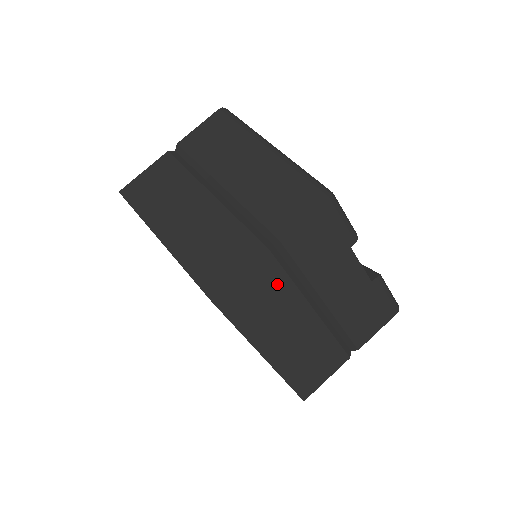
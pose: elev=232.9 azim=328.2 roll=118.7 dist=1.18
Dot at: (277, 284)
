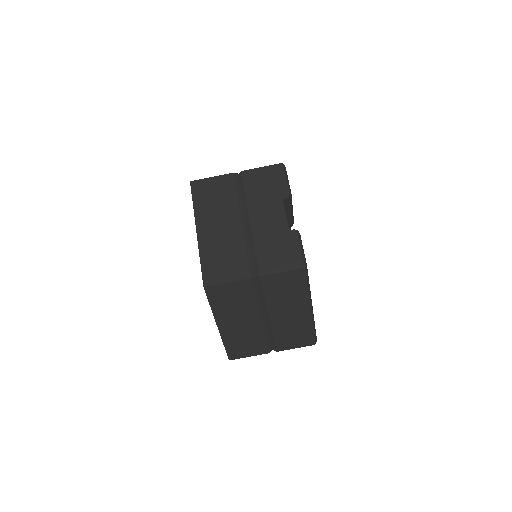
Dot at: (228, 194)
